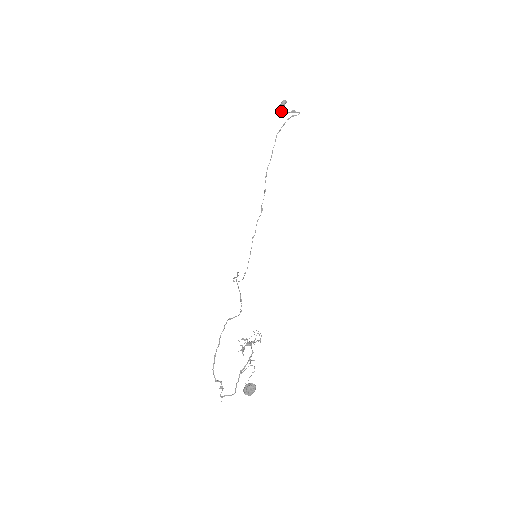
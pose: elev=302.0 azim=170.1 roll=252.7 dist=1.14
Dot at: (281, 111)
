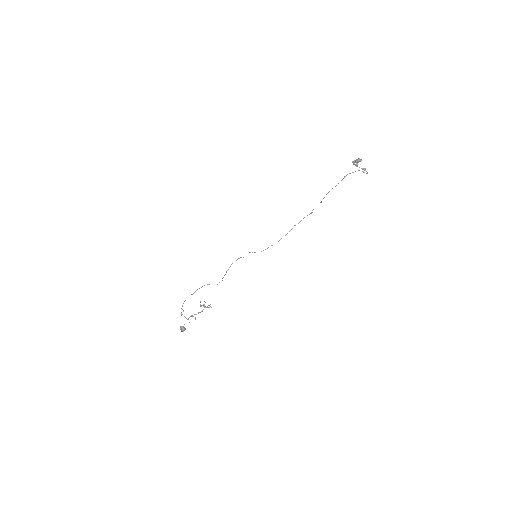
Dot at: (354, 164)
